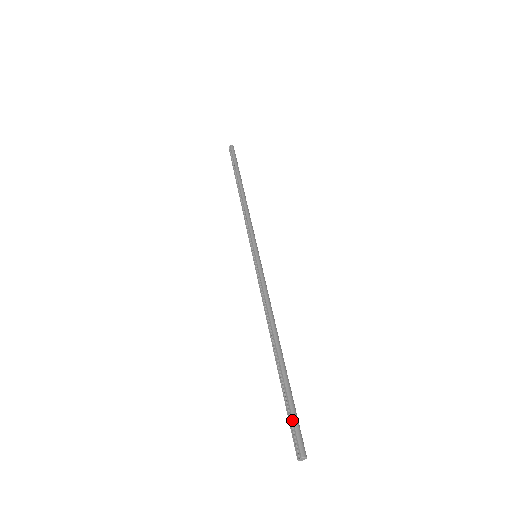
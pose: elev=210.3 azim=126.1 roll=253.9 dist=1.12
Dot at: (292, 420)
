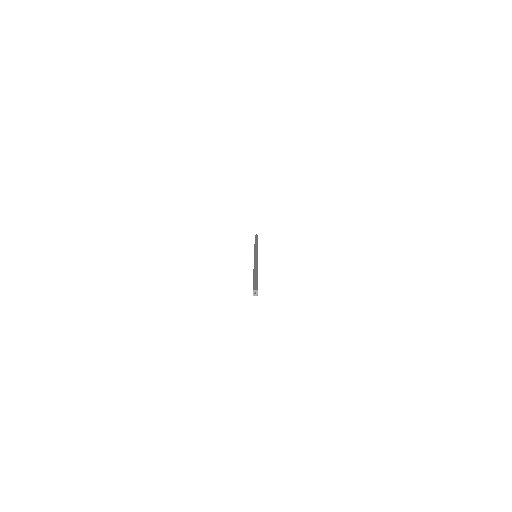
Dot at: occluded
